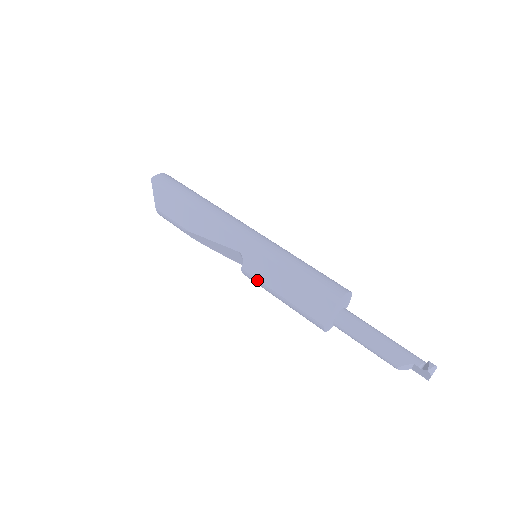
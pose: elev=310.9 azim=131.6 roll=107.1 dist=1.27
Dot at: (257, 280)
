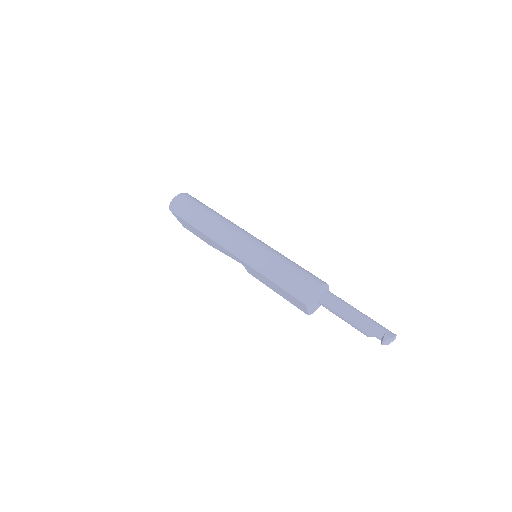
Dot at: (260, 281)
